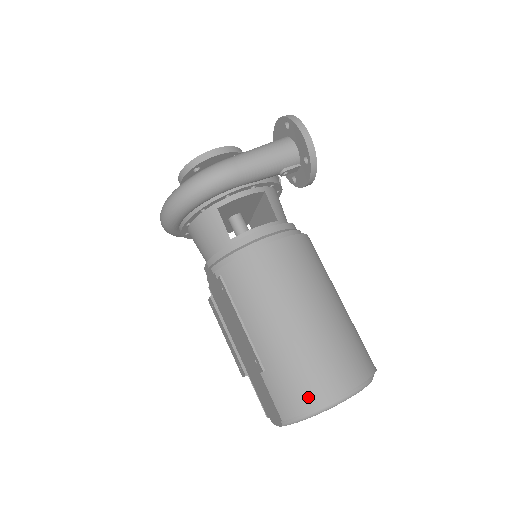
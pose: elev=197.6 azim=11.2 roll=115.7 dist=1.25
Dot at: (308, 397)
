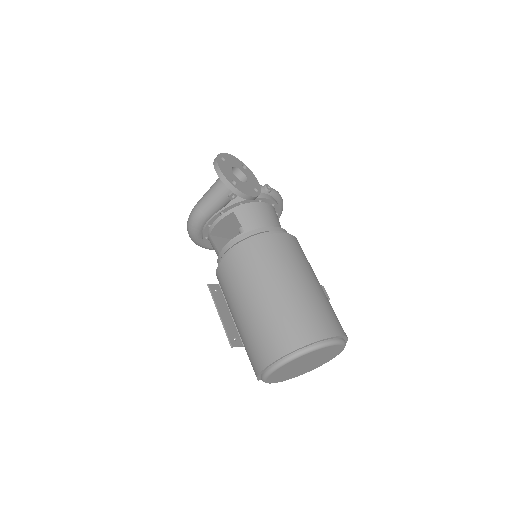
Dot at: (256, 365)
